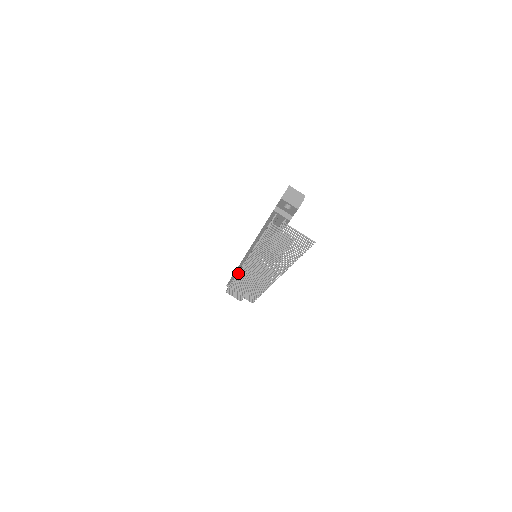
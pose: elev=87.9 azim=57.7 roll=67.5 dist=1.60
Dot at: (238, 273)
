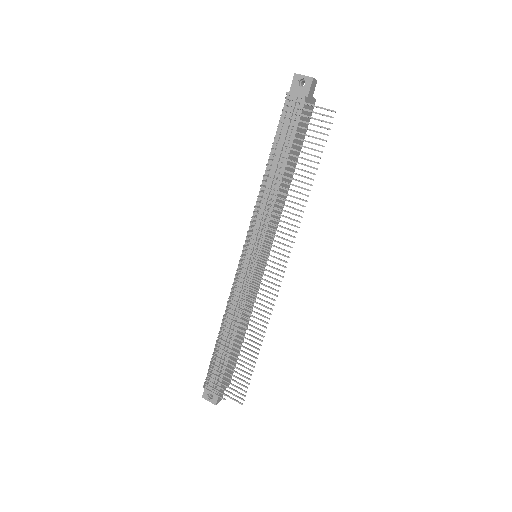
Dot at: (231, 289)
